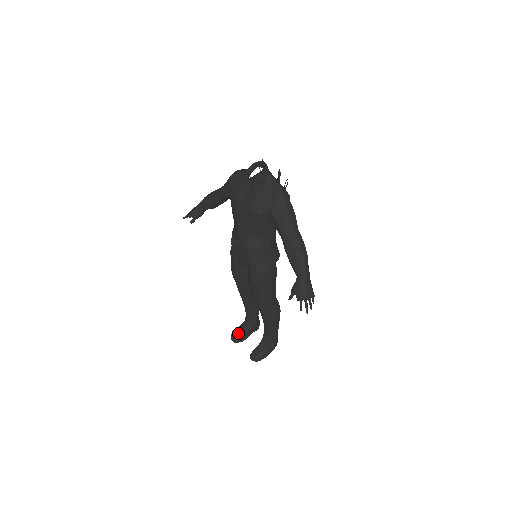
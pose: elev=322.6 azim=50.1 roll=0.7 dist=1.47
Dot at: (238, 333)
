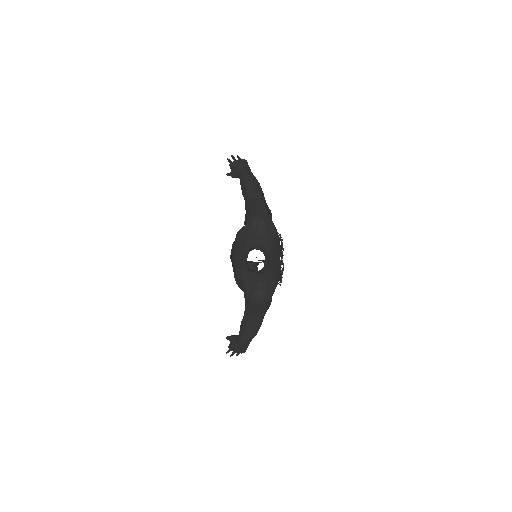
Dot at: occluded
